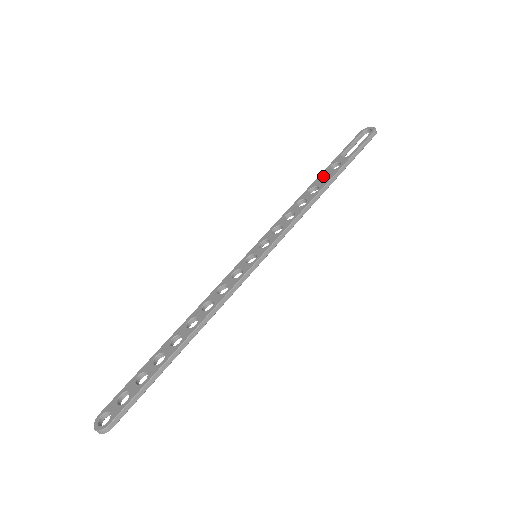
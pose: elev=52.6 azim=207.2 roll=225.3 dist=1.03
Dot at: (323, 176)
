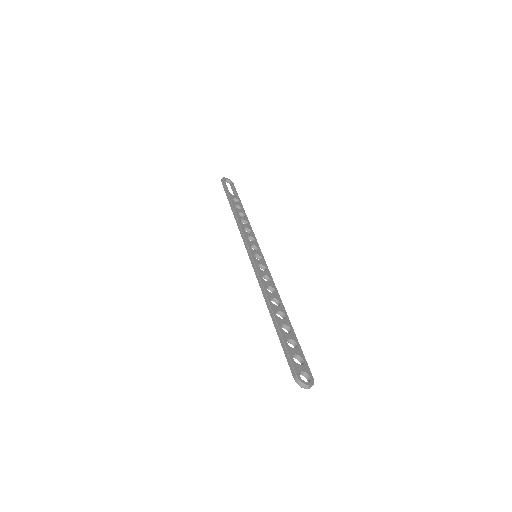
Dot at: (235, 205)
